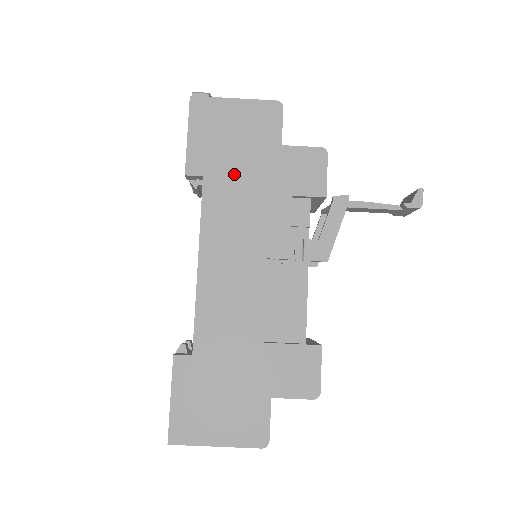
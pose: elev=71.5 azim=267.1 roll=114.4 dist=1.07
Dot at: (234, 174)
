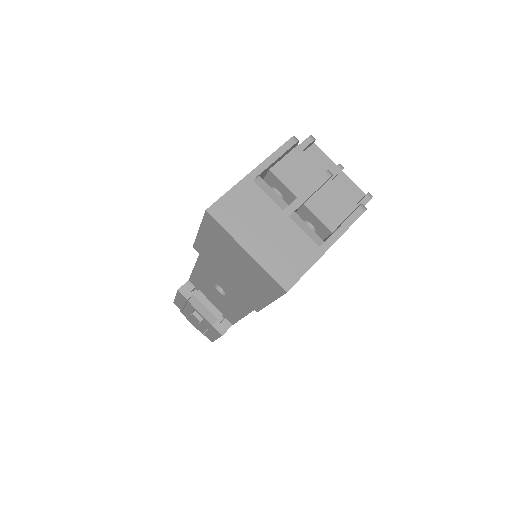
Dot at: occluded
